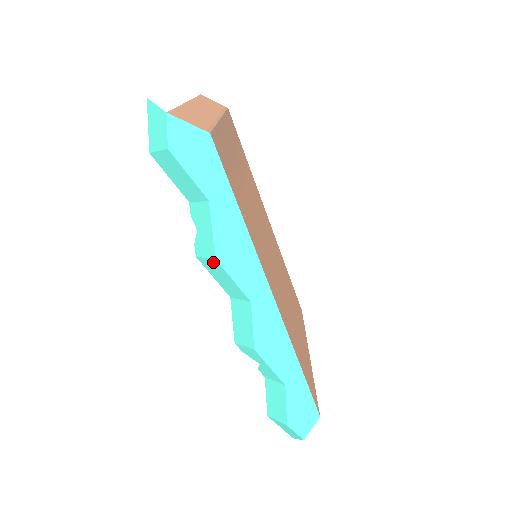
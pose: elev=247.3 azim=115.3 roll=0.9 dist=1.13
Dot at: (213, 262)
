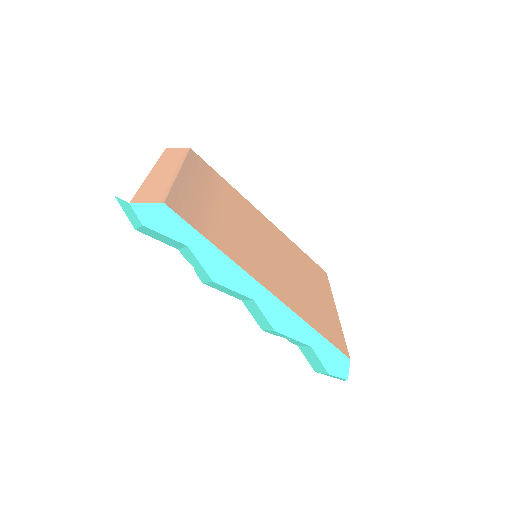
Dot at: (214, 284)
